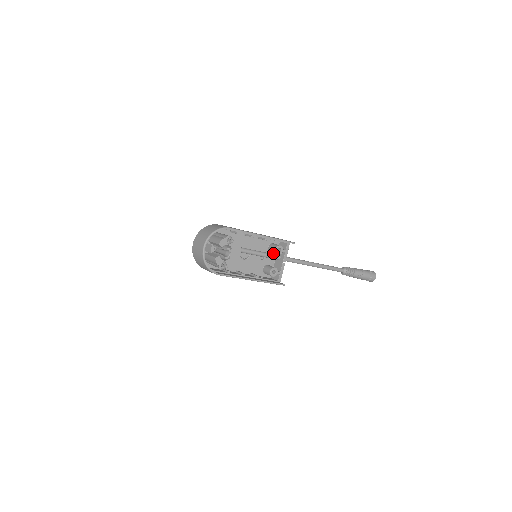
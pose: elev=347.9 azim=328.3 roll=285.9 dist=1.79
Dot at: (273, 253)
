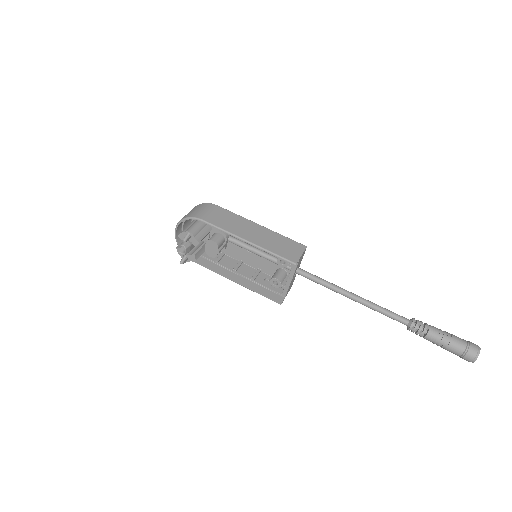
Dot at: occluded
